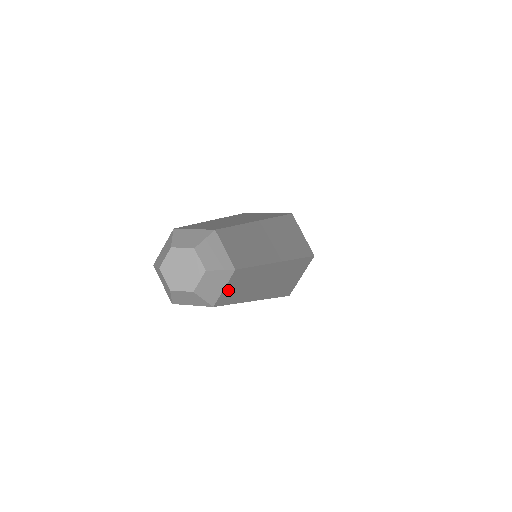
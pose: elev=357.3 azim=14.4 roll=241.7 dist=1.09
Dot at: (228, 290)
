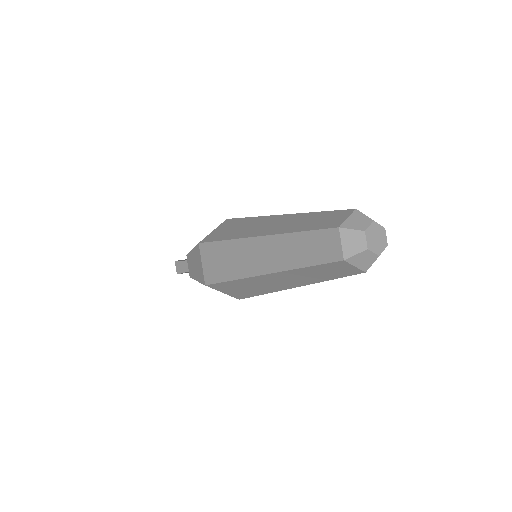
Dot at: occluded
